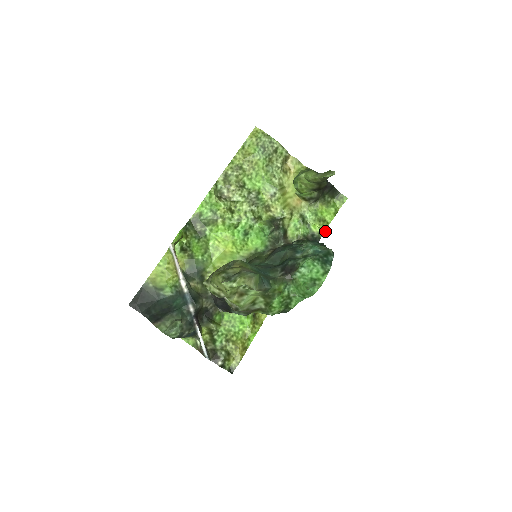
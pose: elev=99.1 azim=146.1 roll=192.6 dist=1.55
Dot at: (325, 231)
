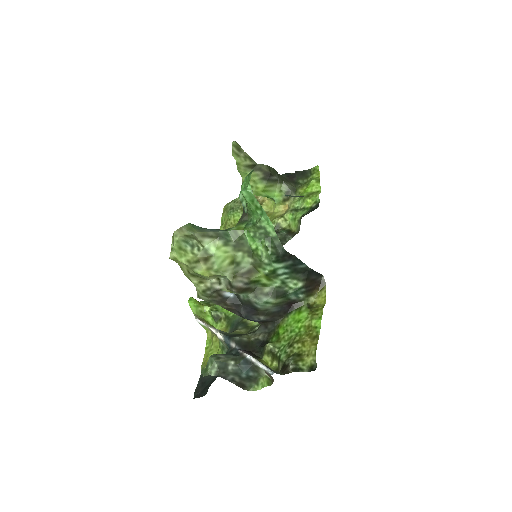
Dot at: occluded
